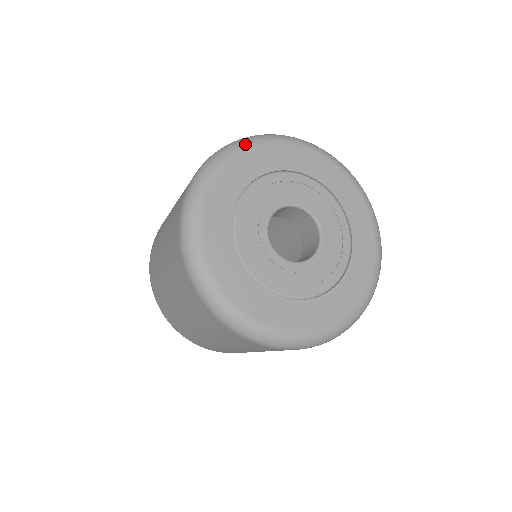
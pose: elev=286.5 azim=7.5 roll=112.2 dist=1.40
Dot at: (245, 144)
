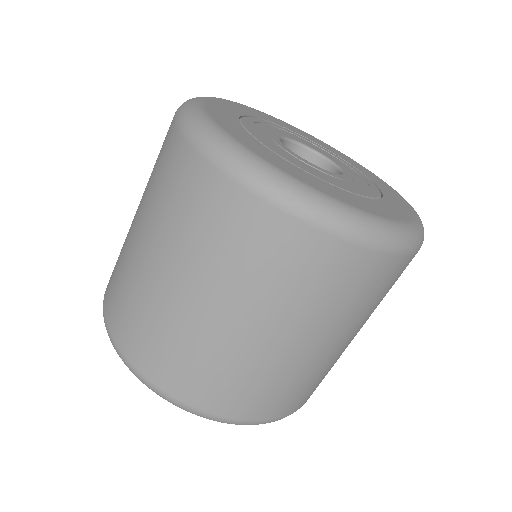
Dot at: occluded
